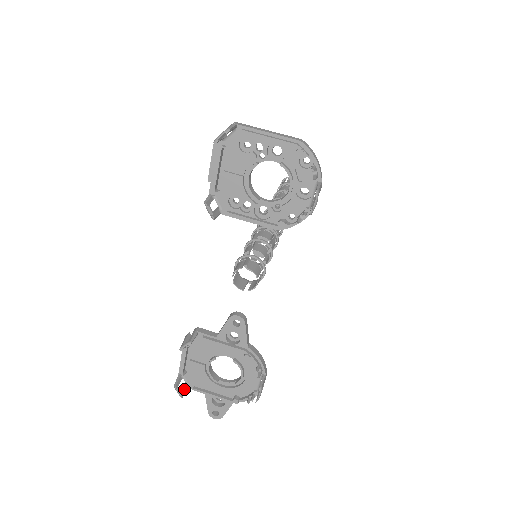
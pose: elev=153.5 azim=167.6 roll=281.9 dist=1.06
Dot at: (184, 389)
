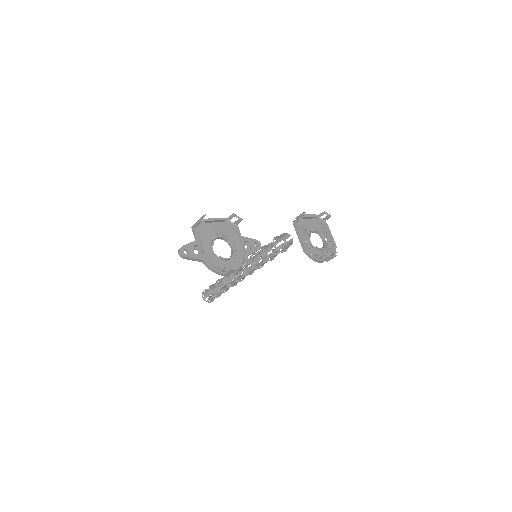
Dot at: occluded
